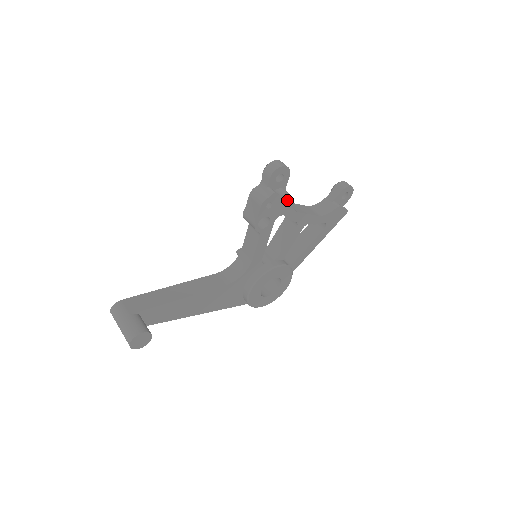
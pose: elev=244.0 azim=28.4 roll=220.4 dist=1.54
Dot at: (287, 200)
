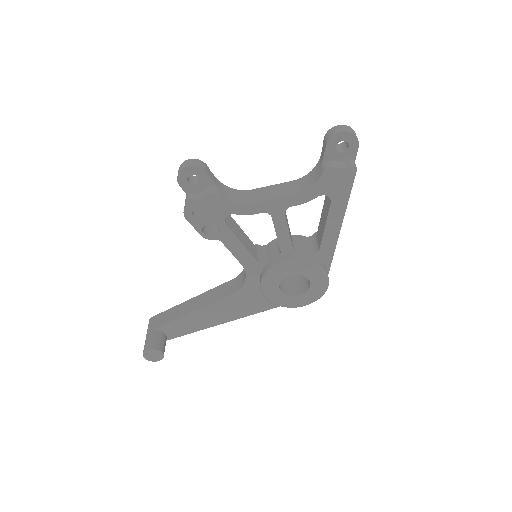
Dot at: (217, 199)
